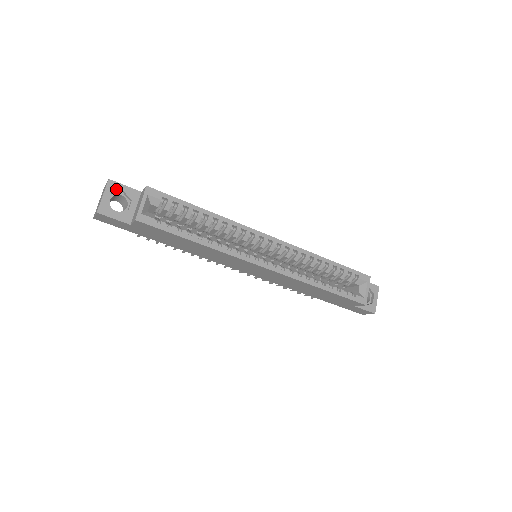
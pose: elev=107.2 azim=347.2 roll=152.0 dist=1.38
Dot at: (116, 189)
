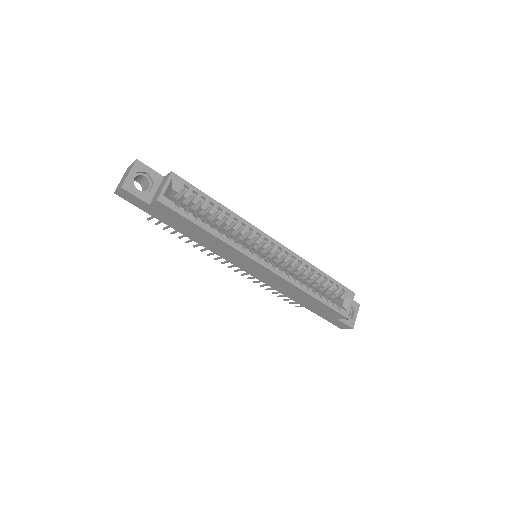
Dot at: (142, 169)
